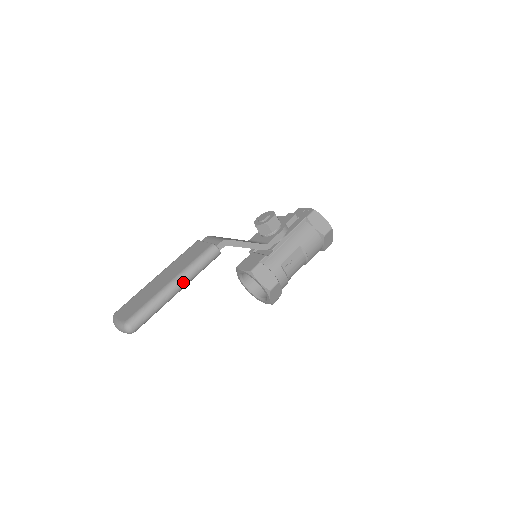
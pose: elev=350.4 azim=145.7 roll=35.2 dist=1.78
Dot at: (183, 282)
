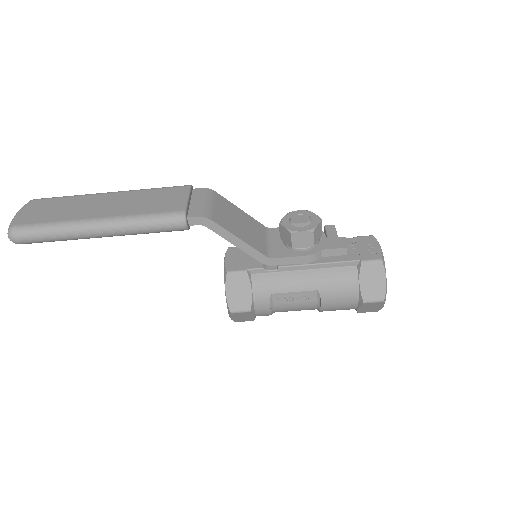
Dot at: (110, 231)
